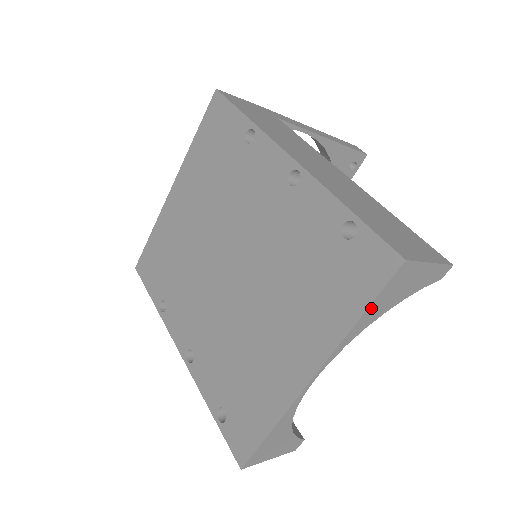
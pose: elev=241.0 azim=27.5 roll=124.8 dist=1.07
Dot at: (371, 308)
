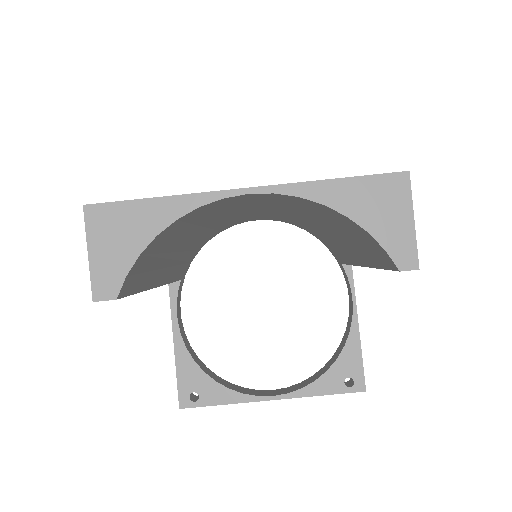
Dot at: (350, 183)
